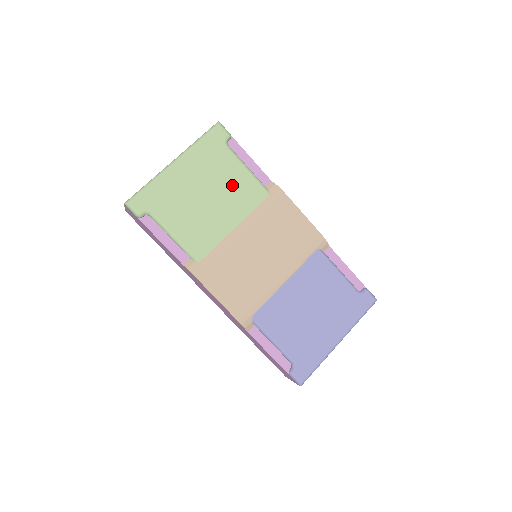
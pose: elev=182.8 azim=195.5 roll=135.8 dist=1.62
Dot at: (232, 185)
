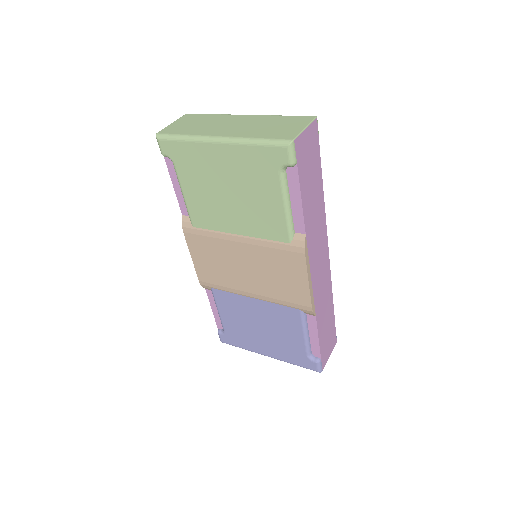
Dot at: (259, 206)
